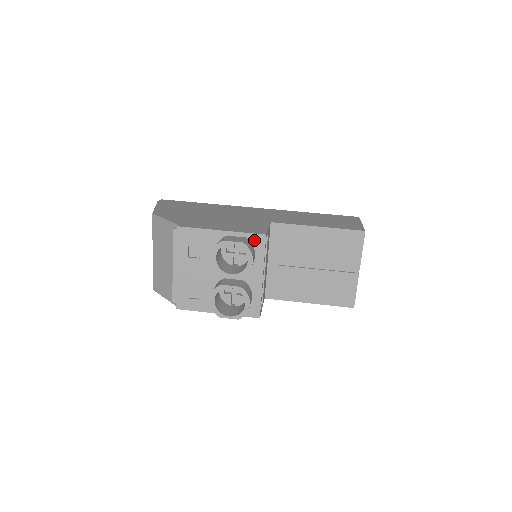
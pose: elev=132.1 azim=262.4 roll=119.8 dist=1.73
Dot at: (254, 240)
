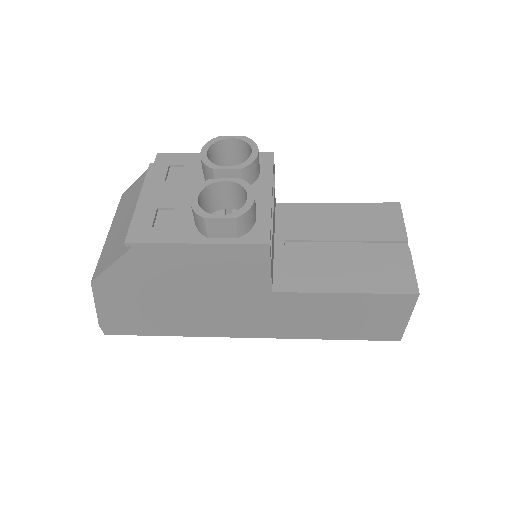
Dot at: occluded
